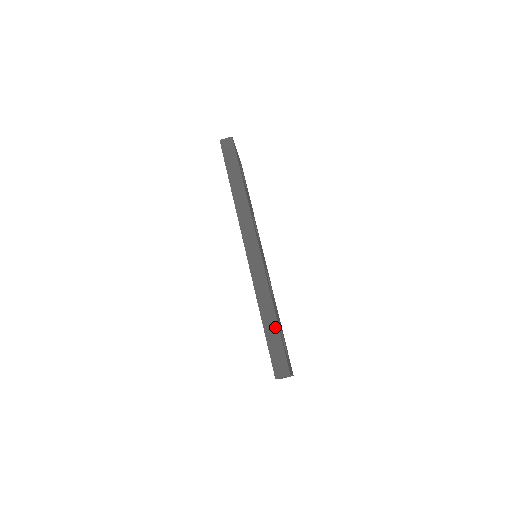
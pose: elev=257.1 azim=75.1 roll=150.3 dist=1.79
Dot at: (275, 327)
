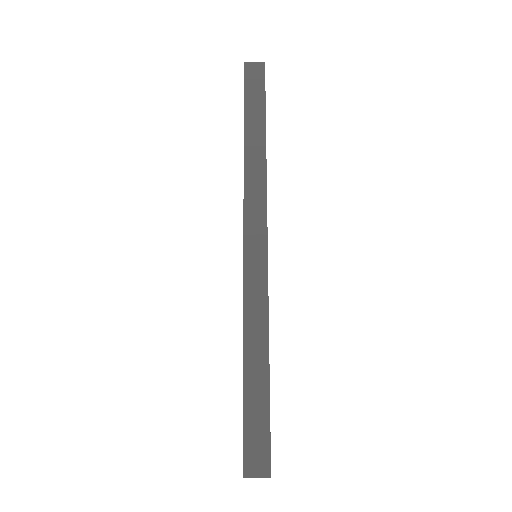
Dot at: (263, 385)
